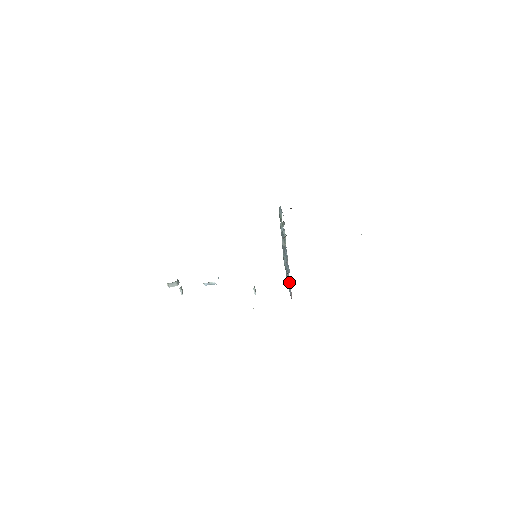
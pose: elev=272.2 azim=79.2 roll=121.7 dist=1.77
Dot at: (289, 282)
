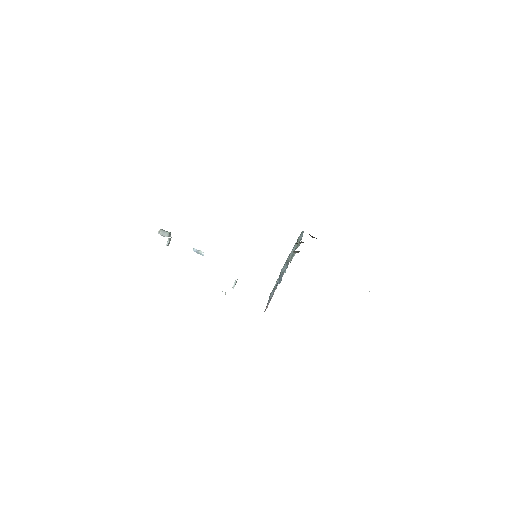
Dot at: (272, 295)
